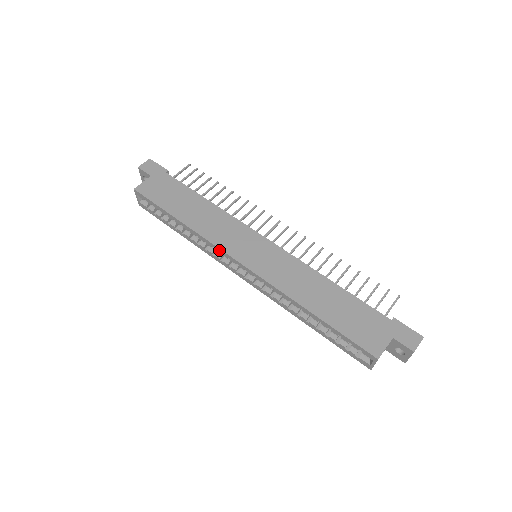
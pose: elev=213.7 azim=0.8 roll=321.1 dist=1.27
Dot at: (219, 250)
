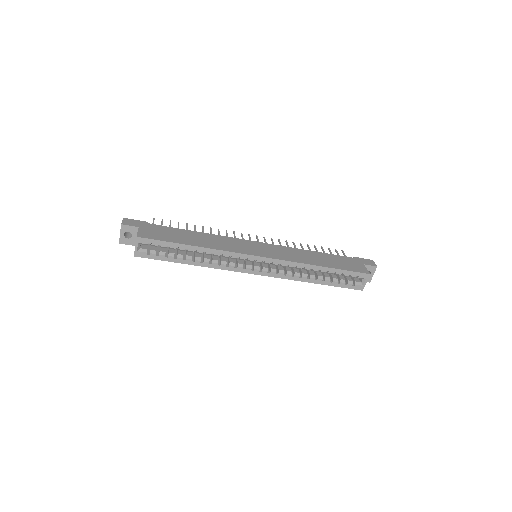
Dot at: (238, 255)
